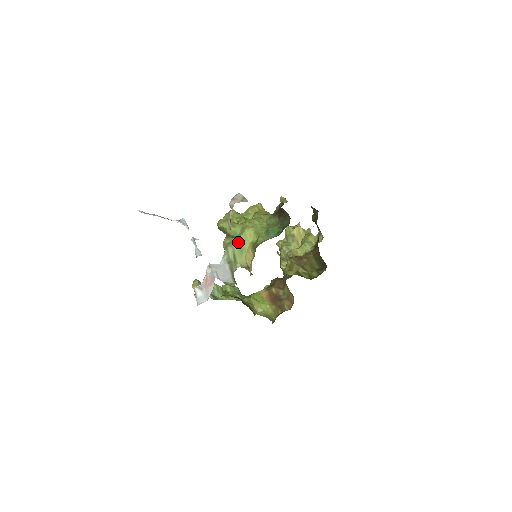
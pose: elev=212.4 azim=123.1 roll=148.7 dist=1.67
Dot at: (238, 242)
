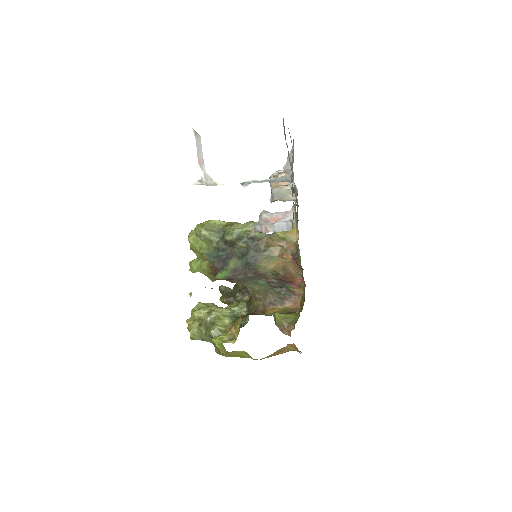
Dot at: occluded
